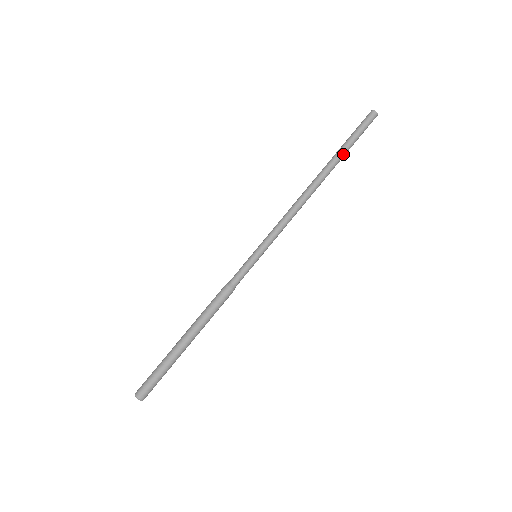
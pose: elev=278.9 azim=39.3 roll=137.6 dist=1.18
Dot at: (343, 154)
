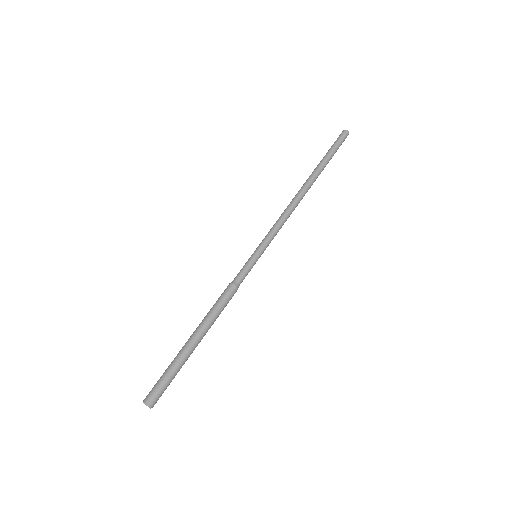
Dot at: (324, 164)
